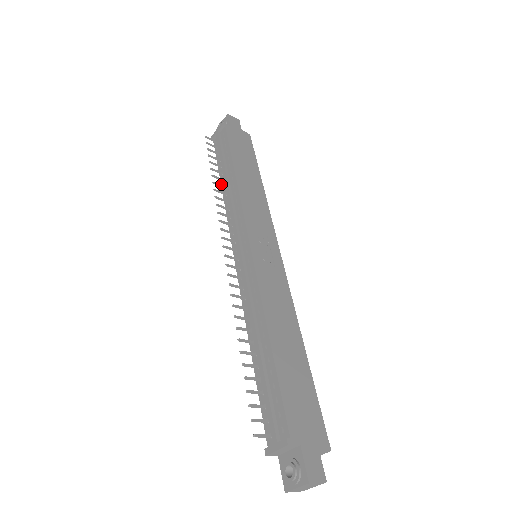
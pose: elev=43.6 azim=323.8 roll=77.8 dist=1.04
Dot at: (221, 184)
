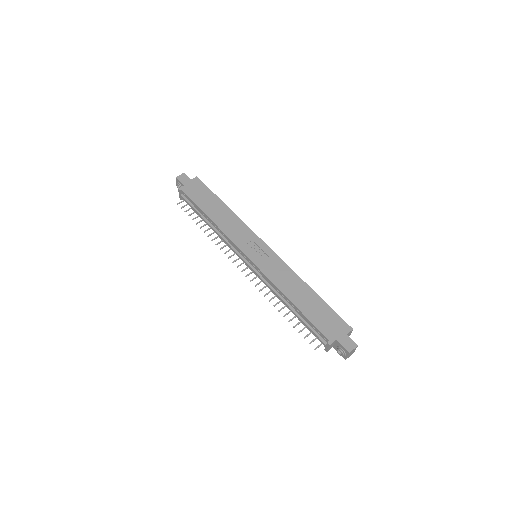
Dot at: occluded
